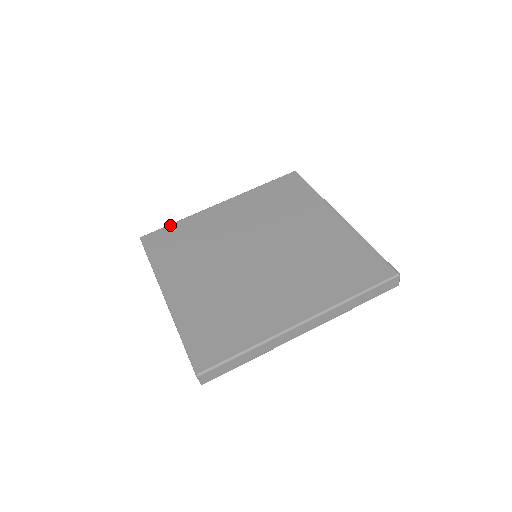
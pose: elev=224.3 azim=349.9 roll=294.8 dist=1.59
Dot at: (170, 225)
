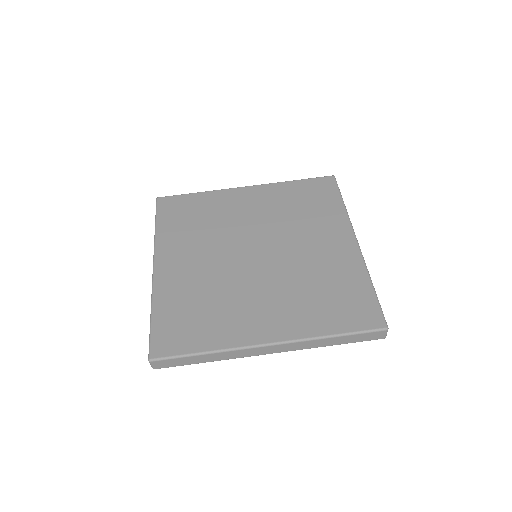
Dot at: (189, 194)
